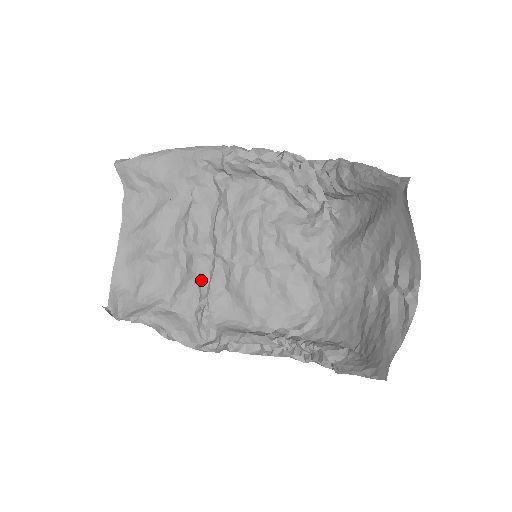
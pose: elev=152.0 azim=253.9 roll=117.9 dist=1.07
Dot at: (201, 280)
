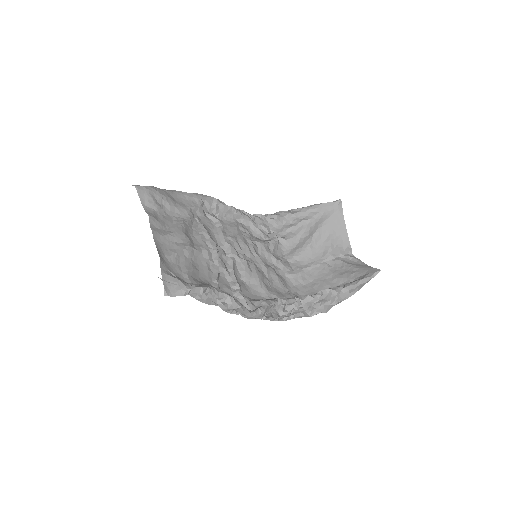
Dot at: (227, 271)
